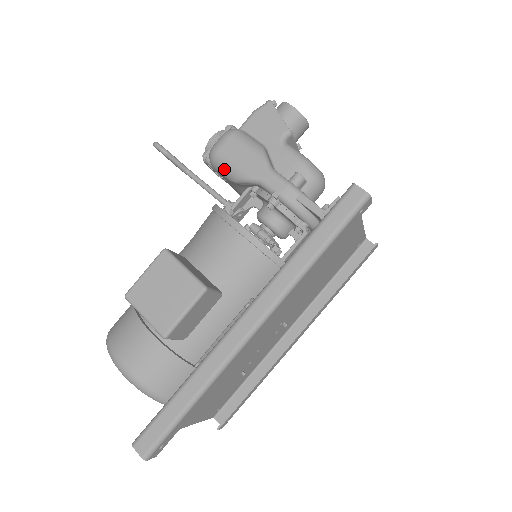
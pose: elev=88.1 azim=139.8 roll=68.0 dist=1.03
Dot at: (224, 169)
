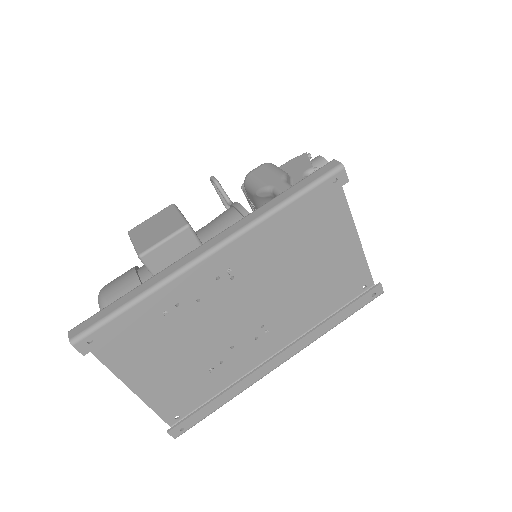
Dot at: (251, 184)
